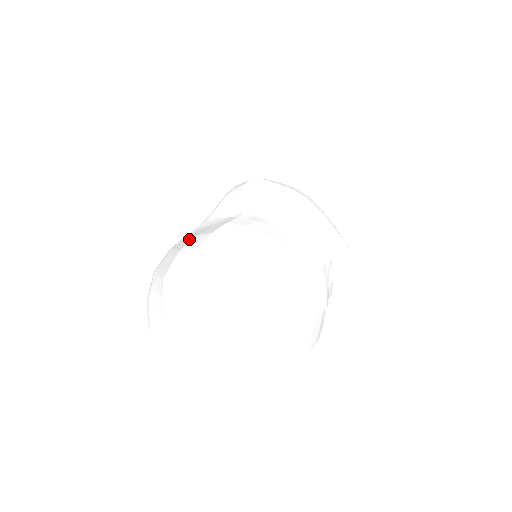
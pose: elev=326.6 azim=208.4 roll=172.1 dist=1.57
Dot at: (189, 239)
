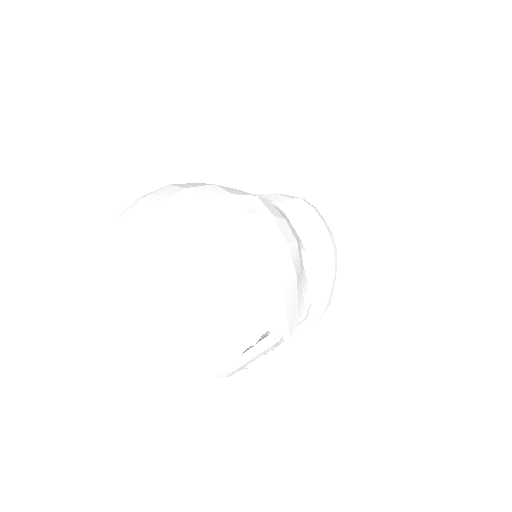
Dot at: occluded
